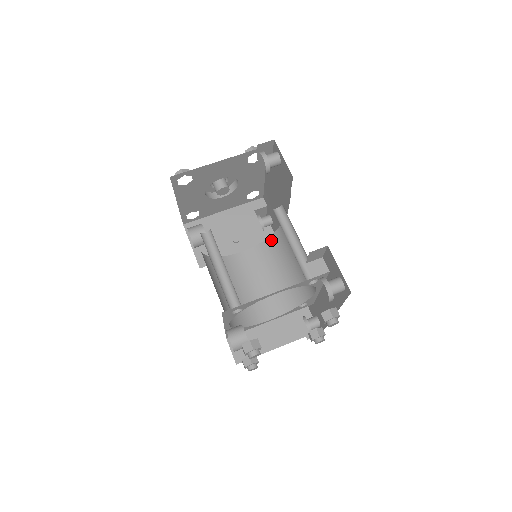
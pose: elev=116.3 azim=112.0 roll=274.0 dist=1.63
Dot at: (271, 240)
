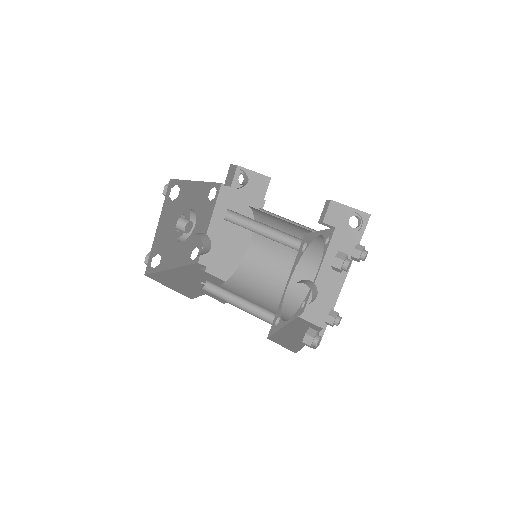
Dot at: (240, 271)
